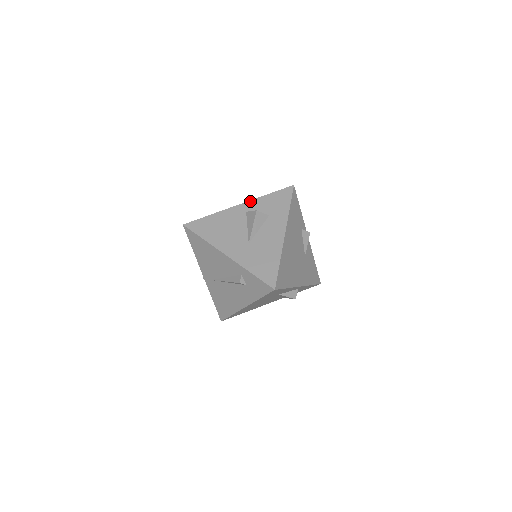
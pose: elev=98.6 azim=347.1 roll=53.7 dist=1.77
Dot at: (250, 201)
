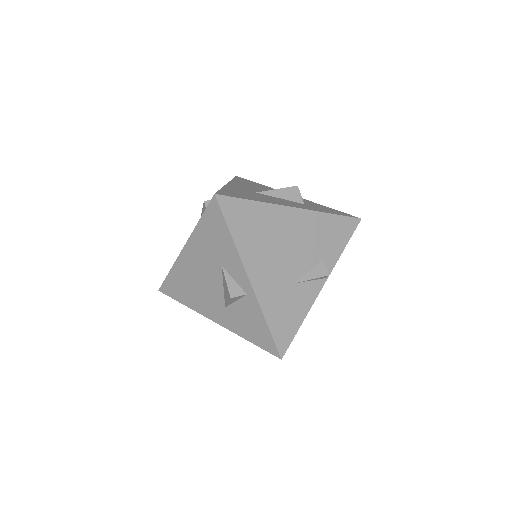
Dot at: occluded
